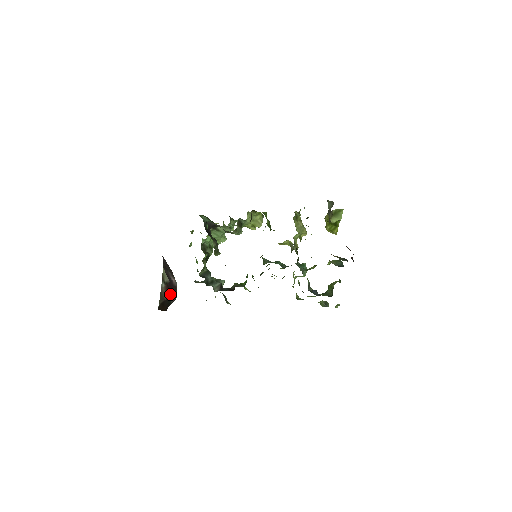
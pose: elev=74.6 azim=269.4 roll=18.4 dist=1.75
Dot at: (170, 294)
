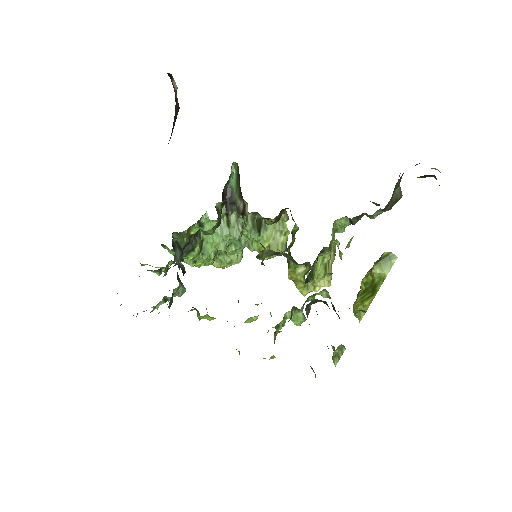
Dot at: occluded
